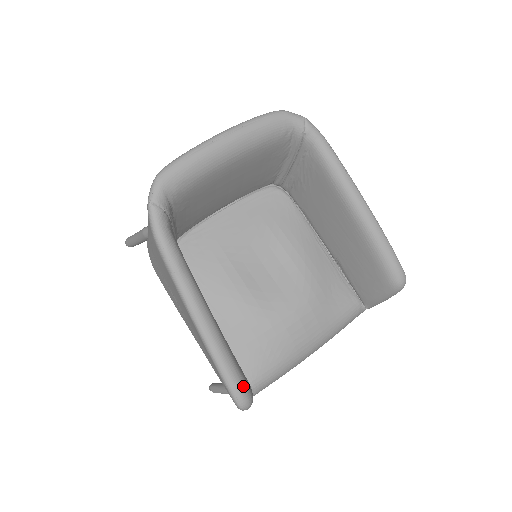
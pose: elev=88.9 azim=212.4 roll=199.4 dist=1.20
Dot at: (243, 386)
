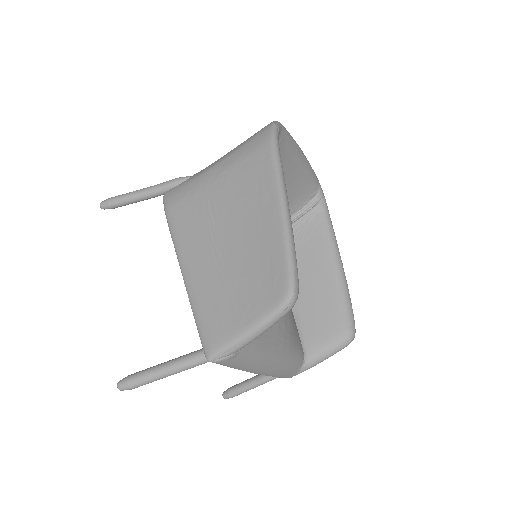
Dot at: (298, 280)
